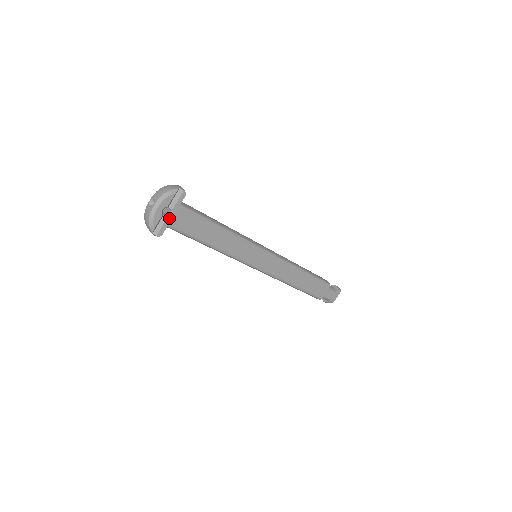
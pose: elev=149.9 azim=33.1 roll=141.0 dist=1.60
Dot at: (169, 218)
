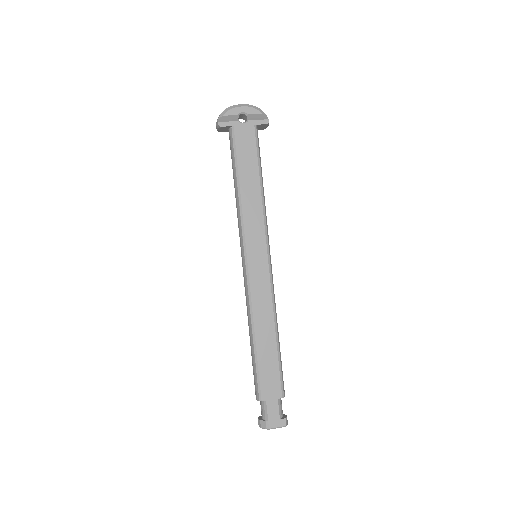
Dot at: (239, 123)
